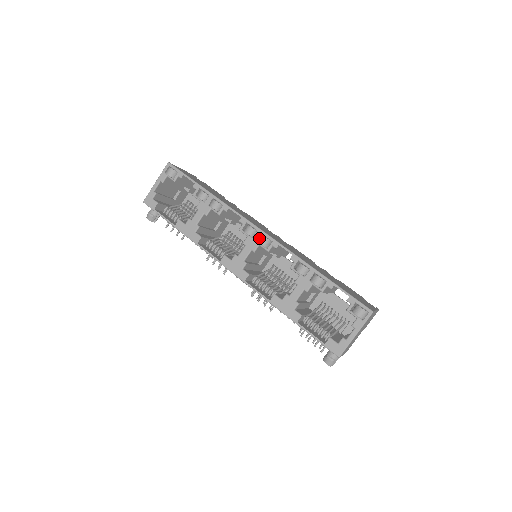
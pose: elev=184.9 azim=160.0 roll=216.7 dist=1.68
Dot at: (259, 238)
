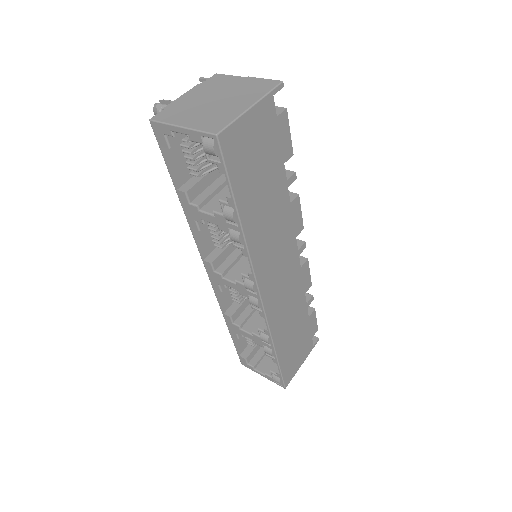
Dot at: (253, 297)
